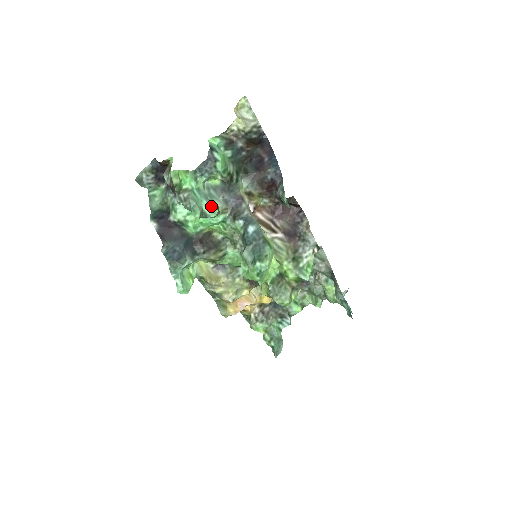
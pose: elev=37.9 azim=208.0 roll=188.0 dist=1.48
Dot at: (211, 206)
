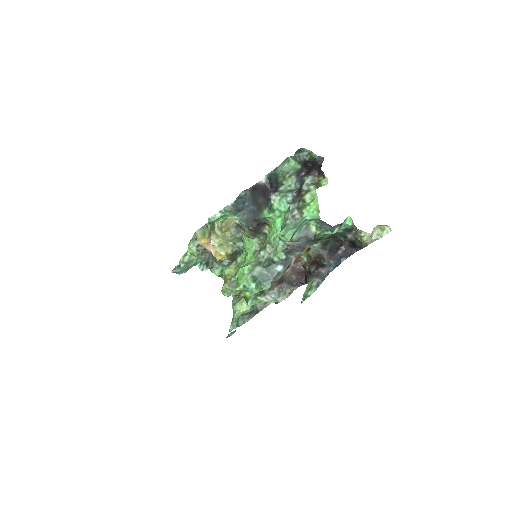
Dot at: (292, 235)
